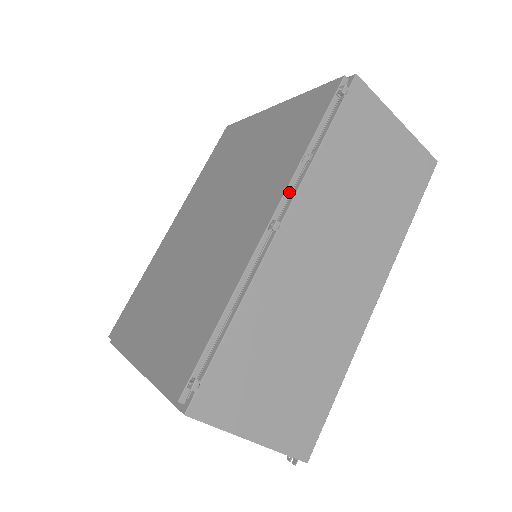
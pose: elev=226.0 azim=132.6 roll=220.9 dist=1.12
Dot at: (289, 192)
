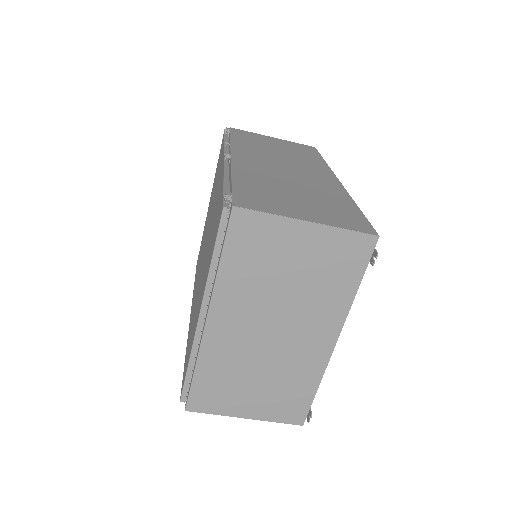
Dot at: occluded
